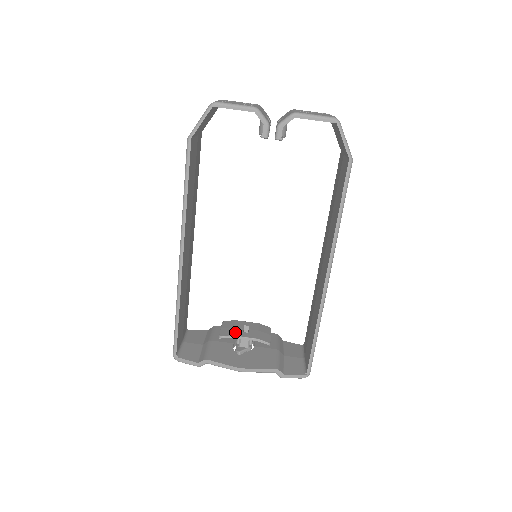
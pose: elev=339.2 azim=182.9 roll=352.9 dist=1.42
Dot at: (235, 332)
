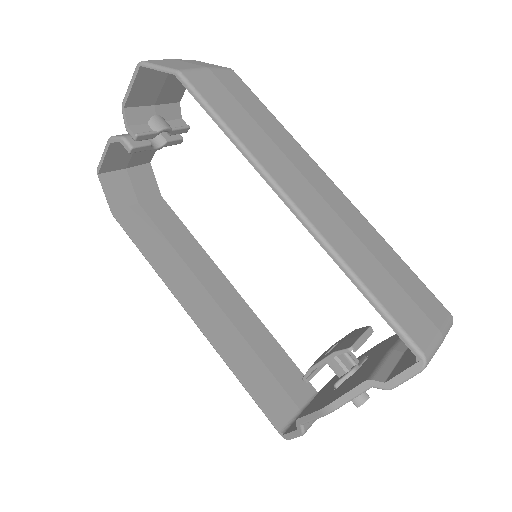
Dot at: (315, 362)
